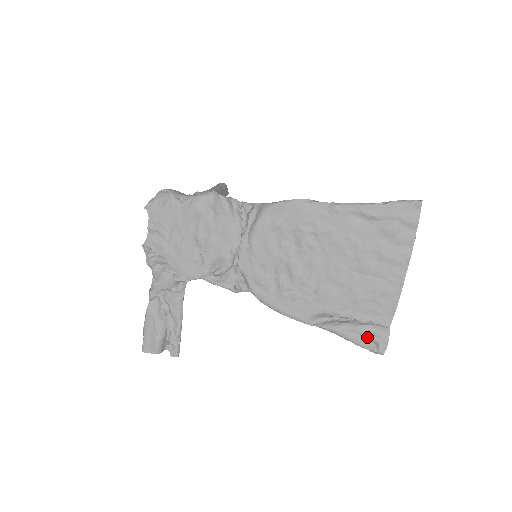
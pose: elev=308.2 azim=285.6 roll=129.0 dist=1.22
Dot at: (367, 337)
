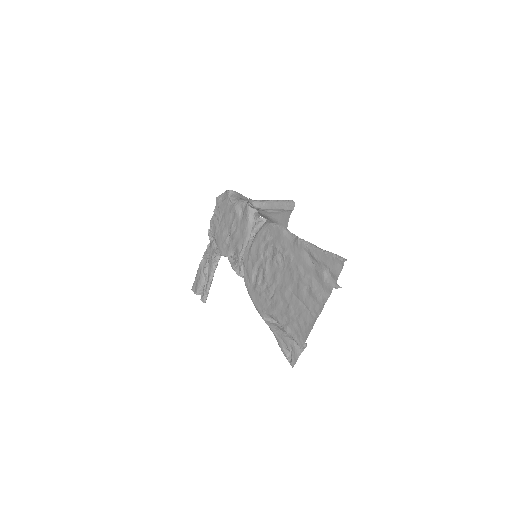
Dot at: (288, 348)
